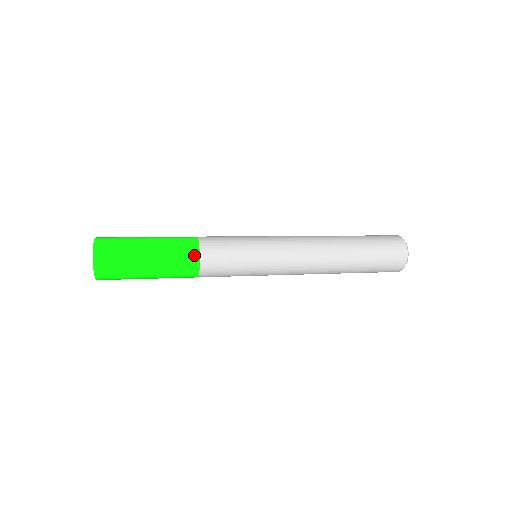
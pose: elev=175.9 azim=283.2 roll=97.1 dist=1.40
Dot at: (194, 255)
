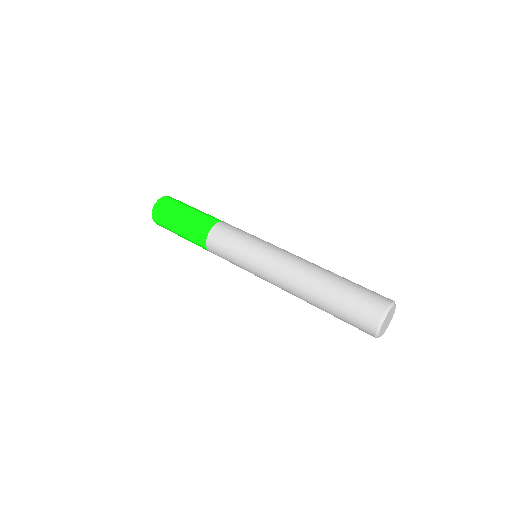
Dot at: (203, 244)
